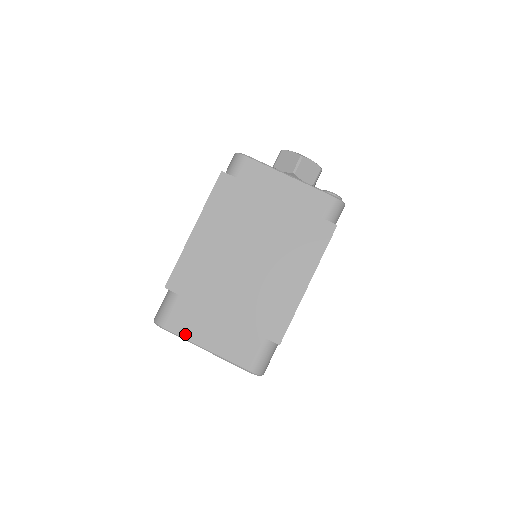
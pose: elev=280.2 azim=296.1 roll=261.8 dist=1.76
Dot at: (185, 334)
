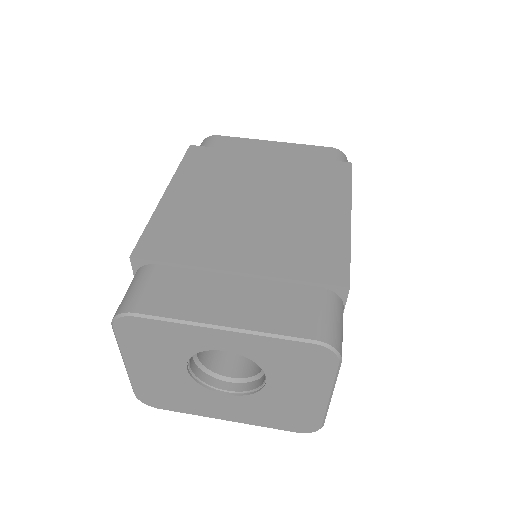
Dot at: (178, 312)
